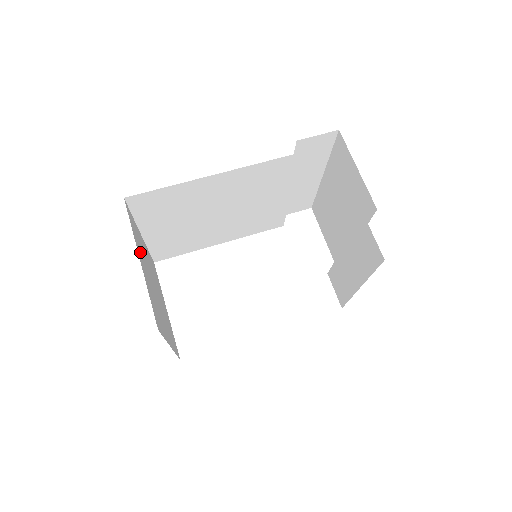
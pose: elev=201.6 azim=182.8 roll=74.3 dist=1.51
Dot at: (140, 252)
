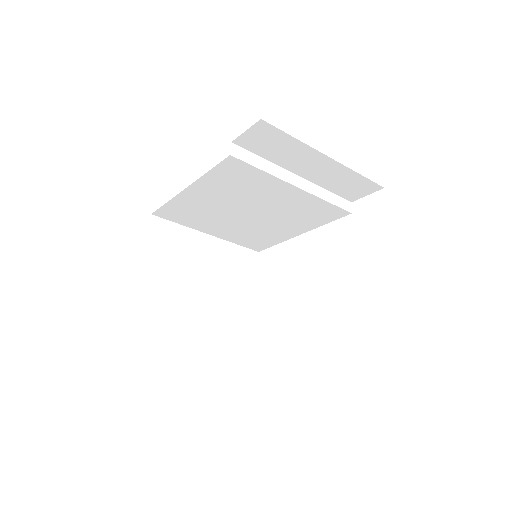
Dot at: (161, 254)
